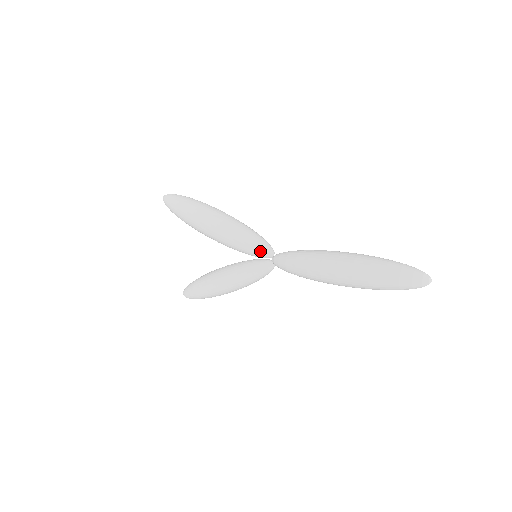
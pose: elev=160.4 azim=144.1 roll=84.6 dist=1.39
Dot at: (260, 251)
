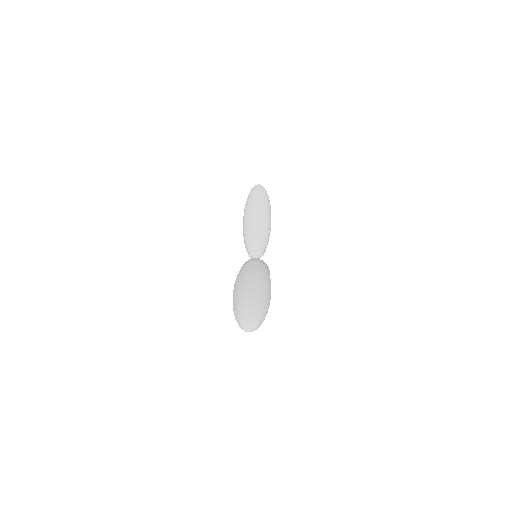
Dot at: (248, 251)
